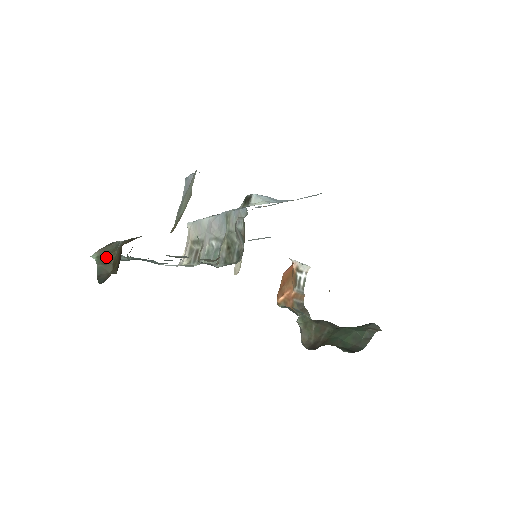
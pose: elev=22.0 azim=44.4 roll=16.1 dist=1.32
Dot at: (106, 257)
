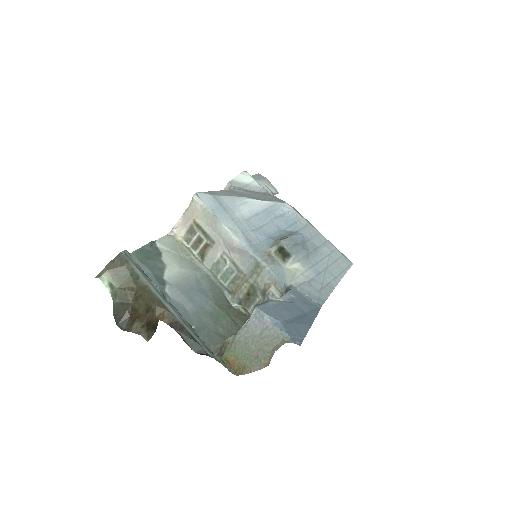
Dot at: (122, 290)
